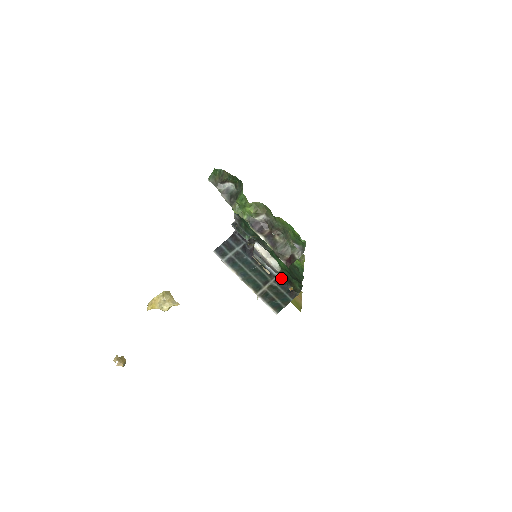
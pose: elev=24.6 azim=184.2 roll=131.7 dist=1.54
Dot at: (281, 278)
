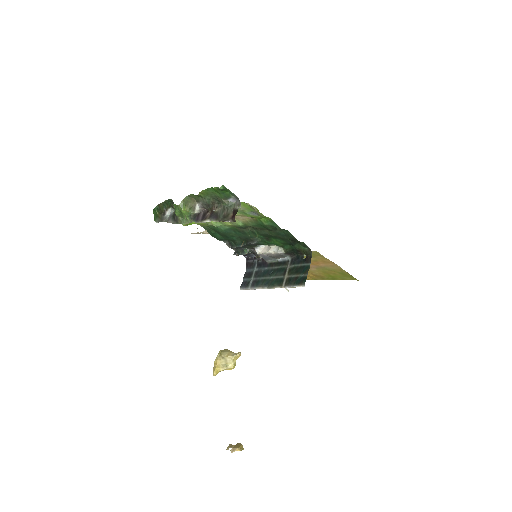
Dot at: (293, 257)
